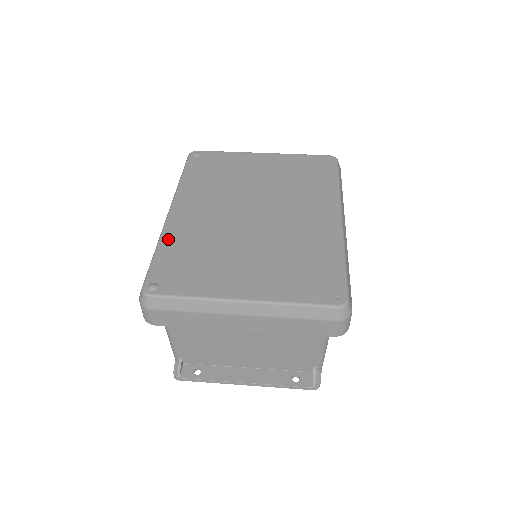
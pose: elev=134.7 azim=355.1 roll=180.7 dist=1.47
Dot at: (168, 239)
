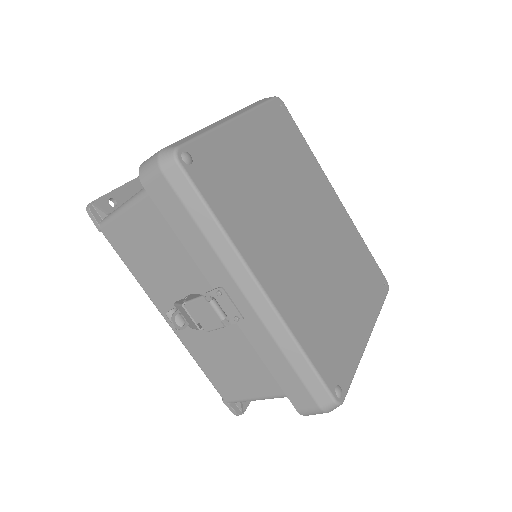
Dot at: (299, 331)
